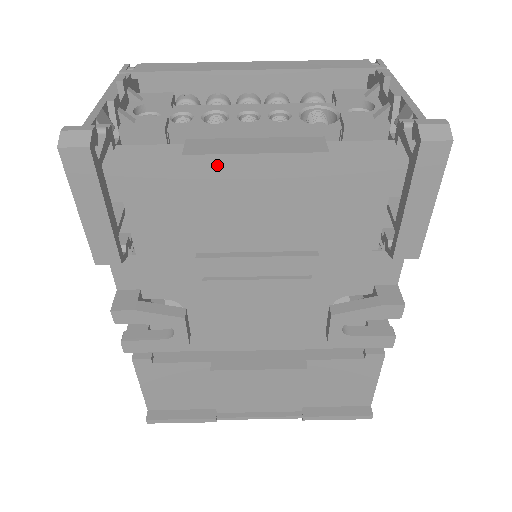
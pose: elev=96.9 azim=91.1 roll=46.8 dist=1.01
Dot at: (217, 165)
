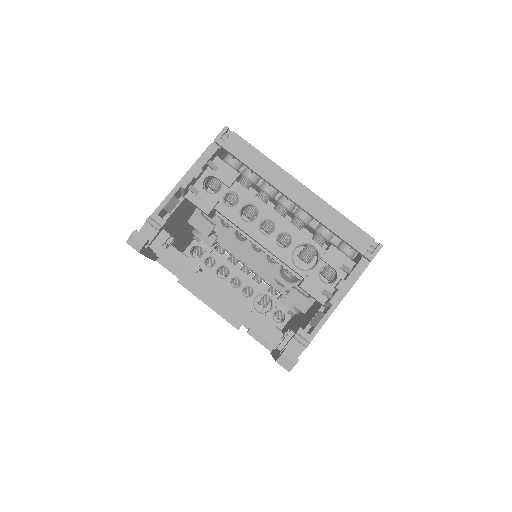
Dot at: occluded
